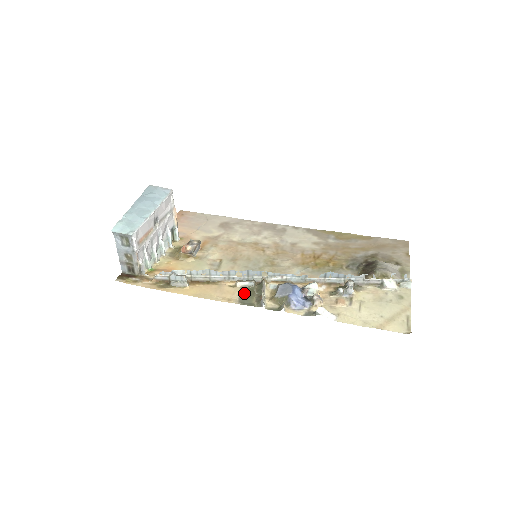
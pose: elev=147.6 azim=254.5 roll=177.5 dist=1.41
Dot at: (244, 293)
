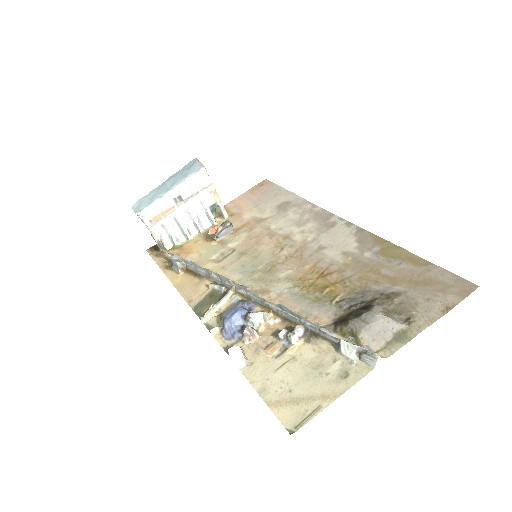
Dot at: (207, 298)
